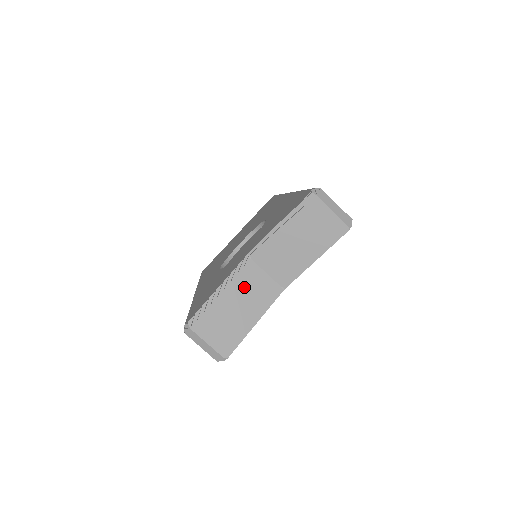
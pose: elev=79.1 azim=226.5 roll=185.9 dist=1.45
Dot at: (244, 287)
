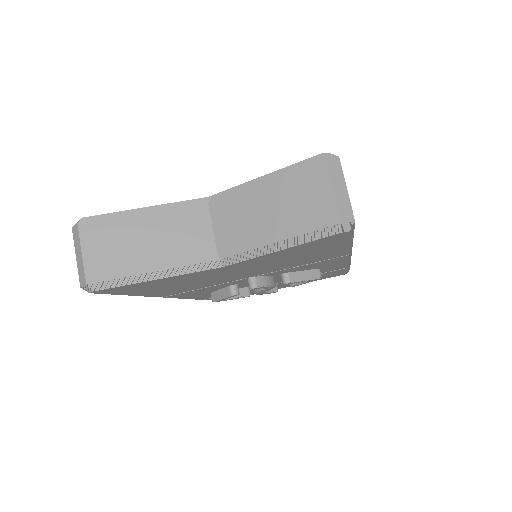
Dot at: (175, 226)
